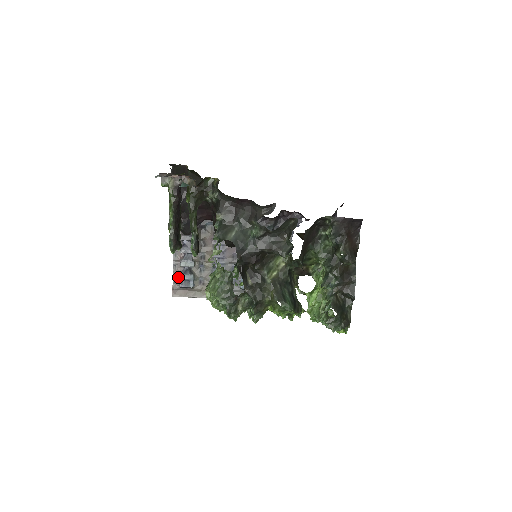
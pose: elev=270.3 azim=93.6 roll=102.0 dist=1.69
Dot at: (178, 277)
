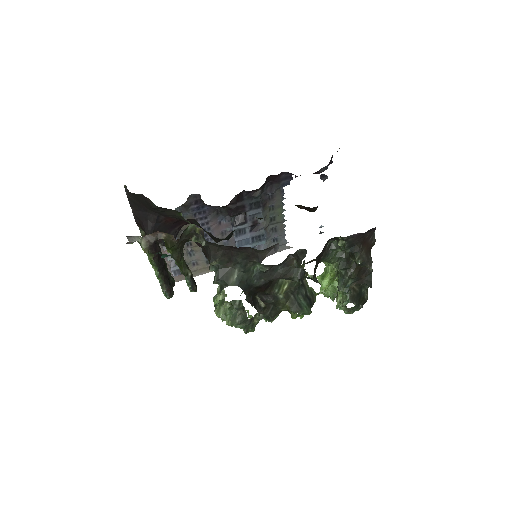
Dot at: (169, 268)
